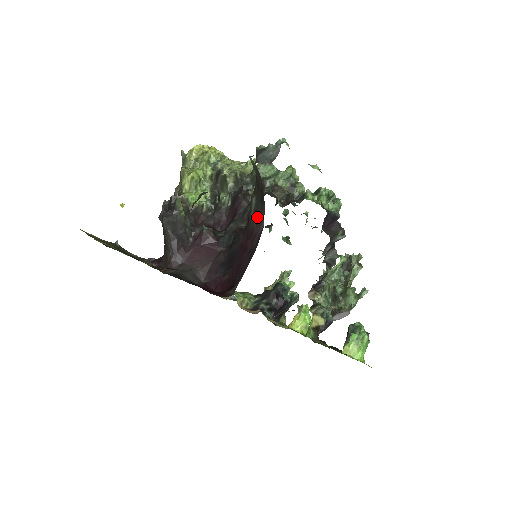
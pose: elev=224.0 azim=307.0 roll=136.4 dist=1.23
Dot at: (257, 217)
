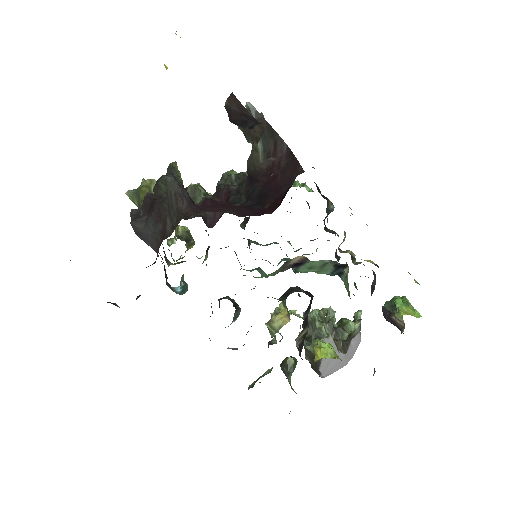
Dot at: (272, 151)
